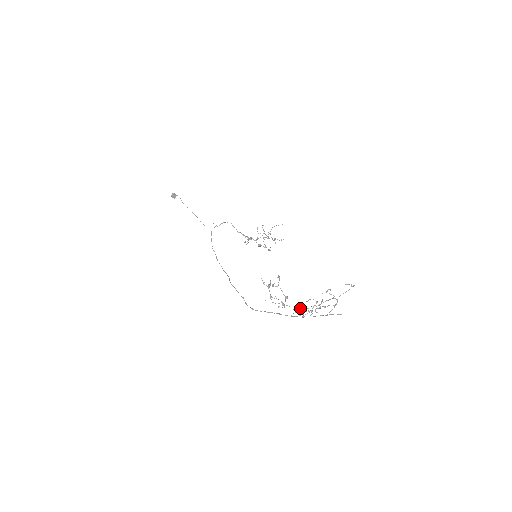
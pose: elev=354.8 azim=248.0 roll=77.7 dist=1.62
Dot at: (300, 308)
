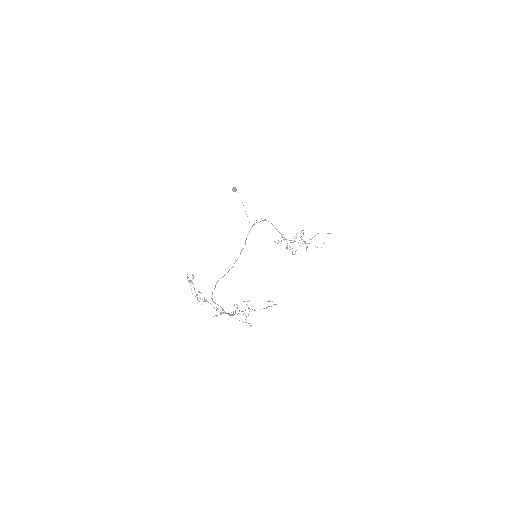
Dot at: occluded
